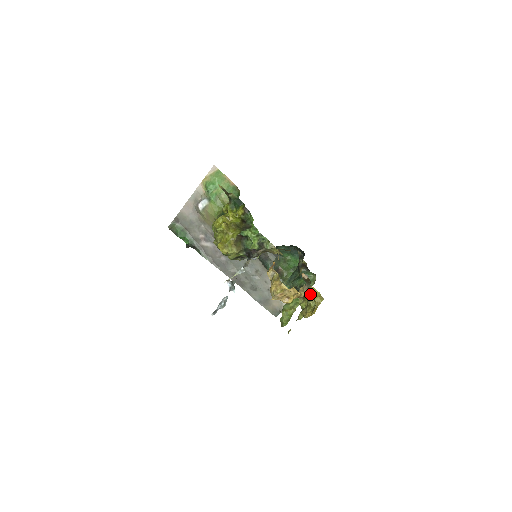
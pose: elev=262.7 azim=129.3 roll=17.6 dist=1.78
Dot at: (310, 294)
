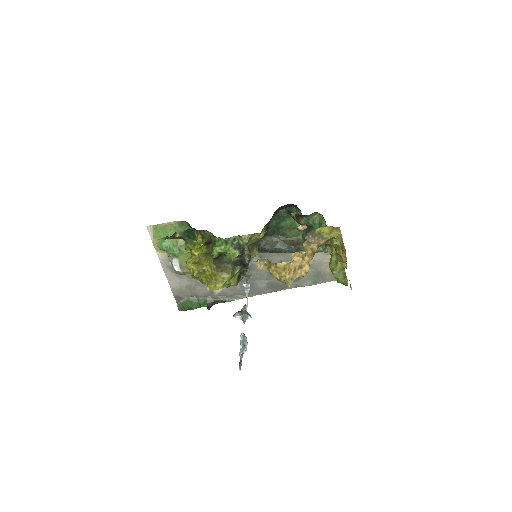
Dot at: (322, 238)
